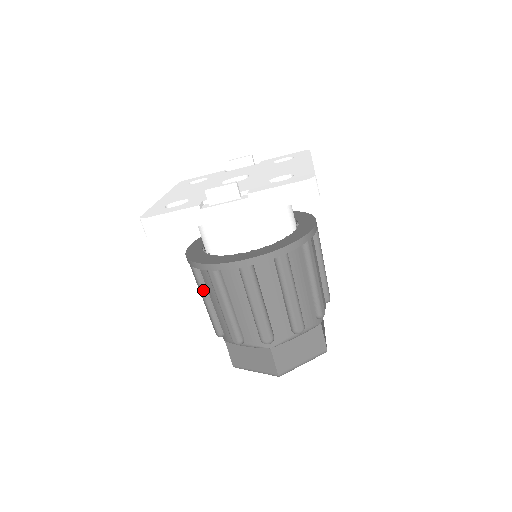
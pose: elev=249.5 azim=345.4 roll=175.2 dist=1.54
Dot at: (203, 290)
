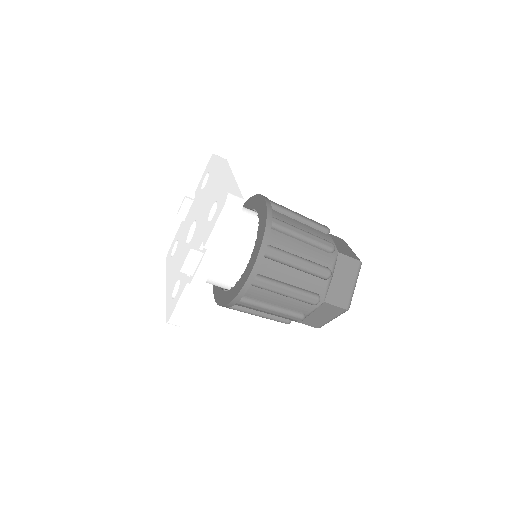
Dot at: (249, 312)
